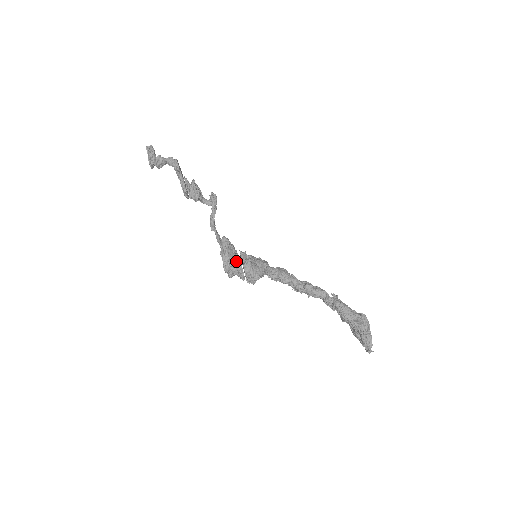
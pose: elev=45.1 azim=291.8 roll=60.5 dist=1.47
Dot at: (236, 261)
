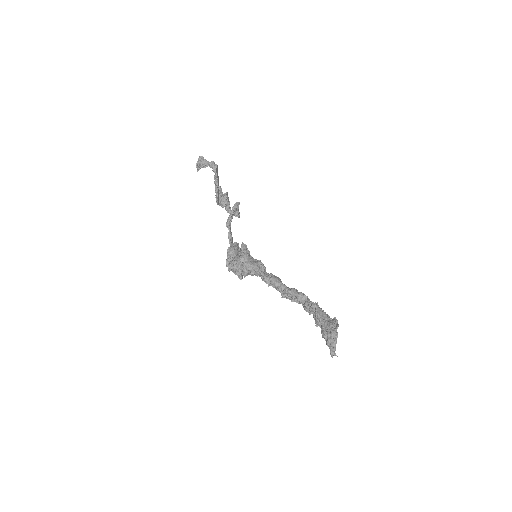
Dot at: (238, 258)
